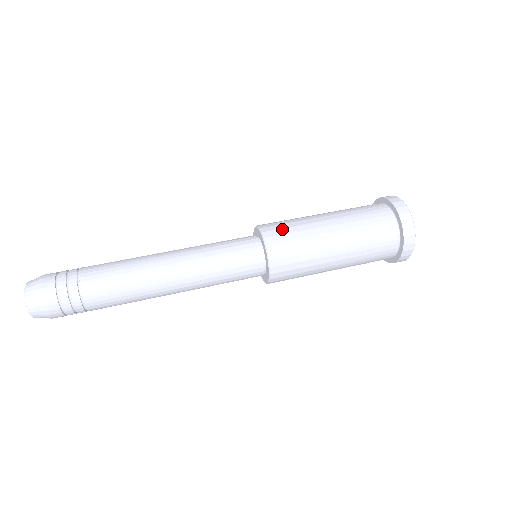
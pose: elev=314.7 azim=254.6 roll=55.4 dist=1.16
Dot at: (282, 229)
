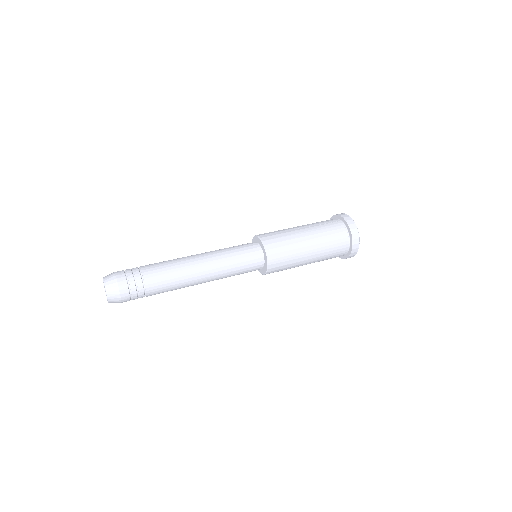
Dot at: (279, 248)
